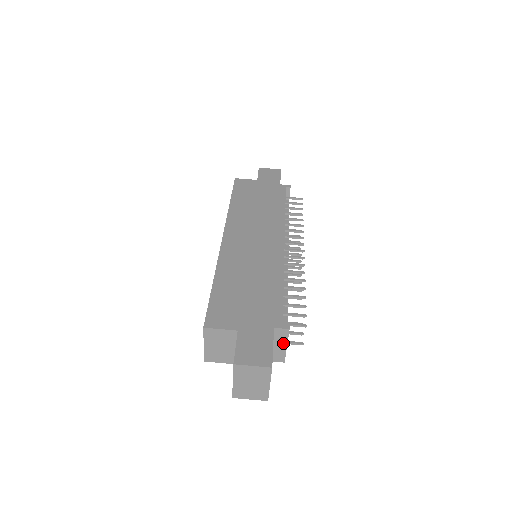
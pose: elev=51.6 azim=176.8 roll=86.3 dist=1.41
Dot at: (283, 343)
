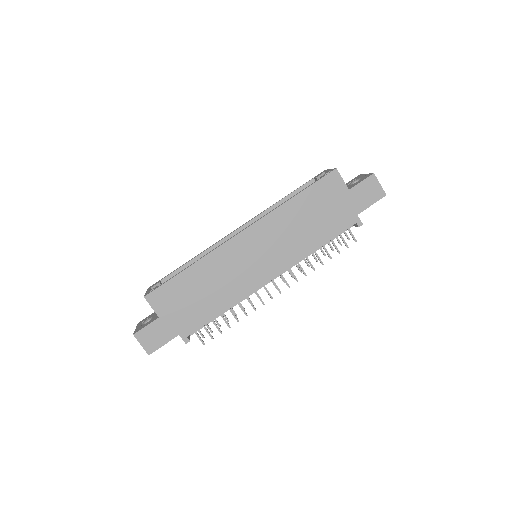
Dot at: occluded
